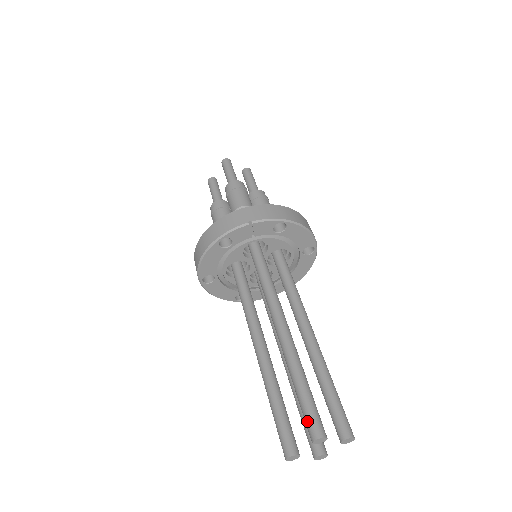
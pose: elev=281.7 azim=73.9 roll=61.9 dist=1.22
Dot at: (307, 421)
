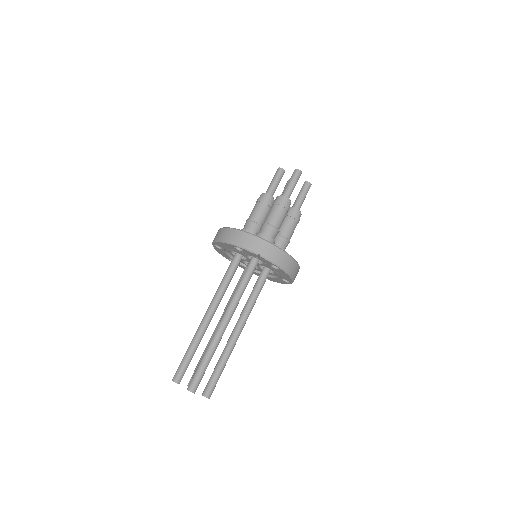
Dot at: (193, 379)
